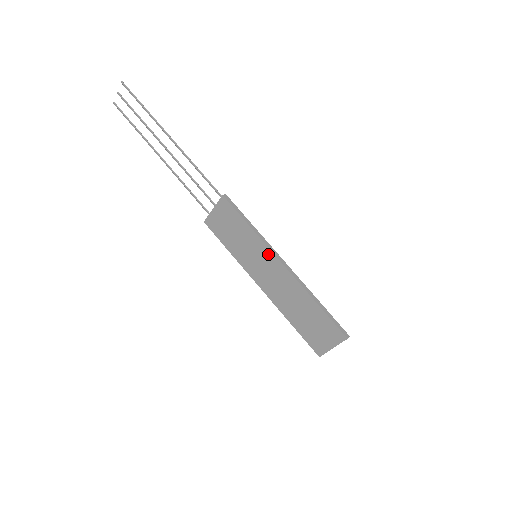
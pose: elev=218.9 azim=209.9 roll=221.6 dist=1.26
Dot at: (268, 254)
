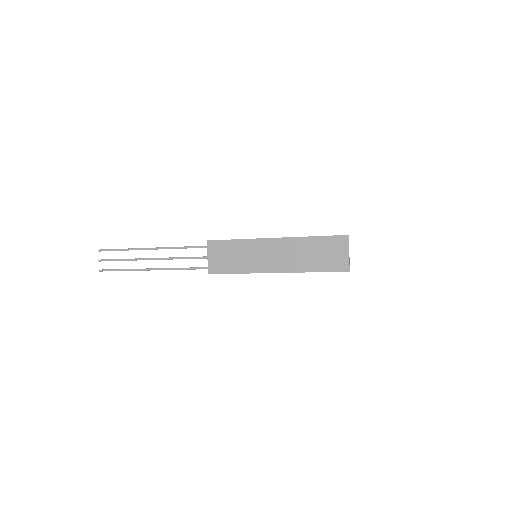
Dot at: (261, 243)
